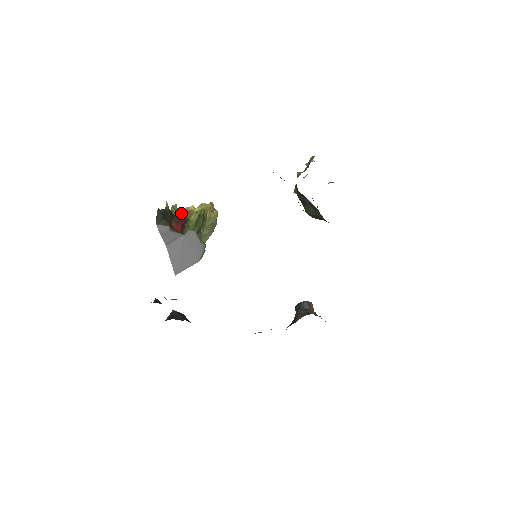
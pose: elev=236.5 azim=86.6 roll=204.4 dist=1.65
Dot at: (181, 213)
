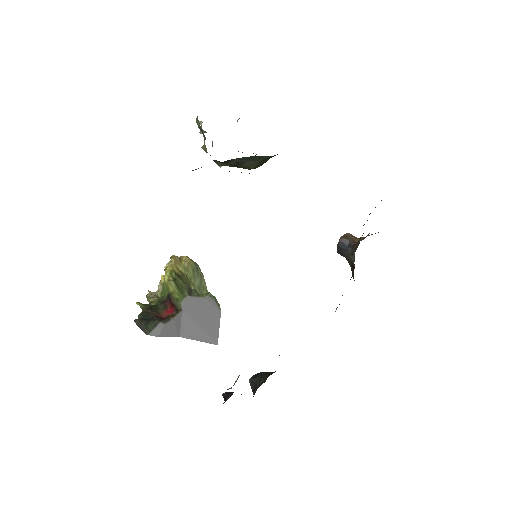
Dot at: (159, 296)
